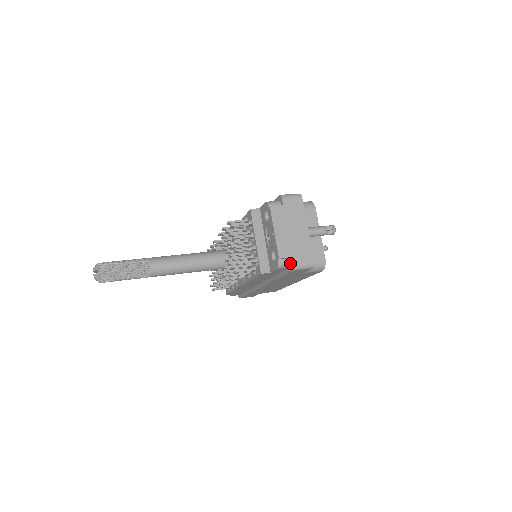
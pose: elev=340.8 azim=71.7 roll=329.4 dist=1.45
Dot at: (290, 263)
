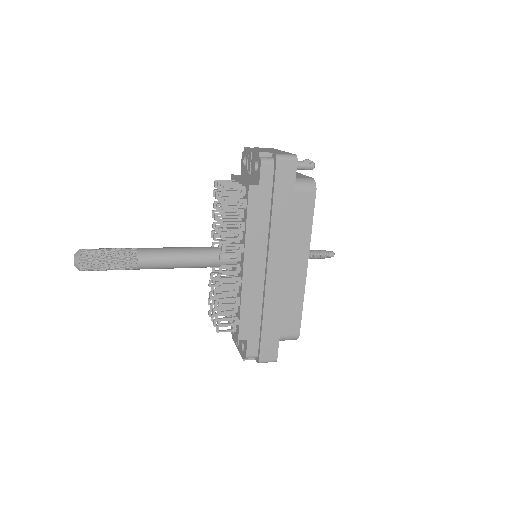
Dot at: (272, 159)
